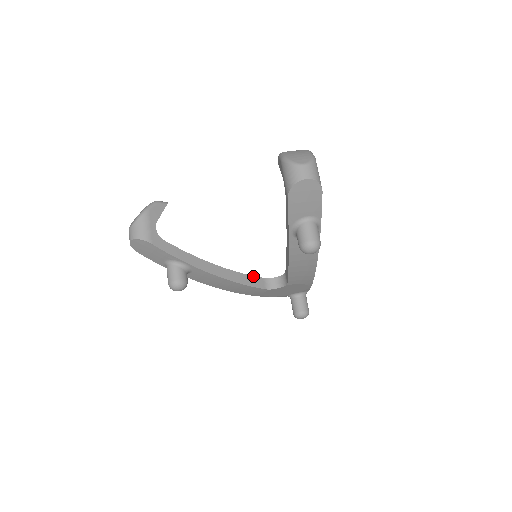
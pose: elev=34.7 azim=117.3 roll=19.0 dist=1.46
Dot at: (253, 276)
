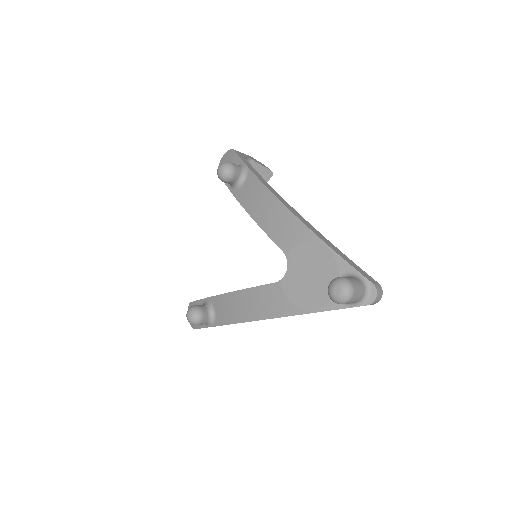
Dot at: occluded
